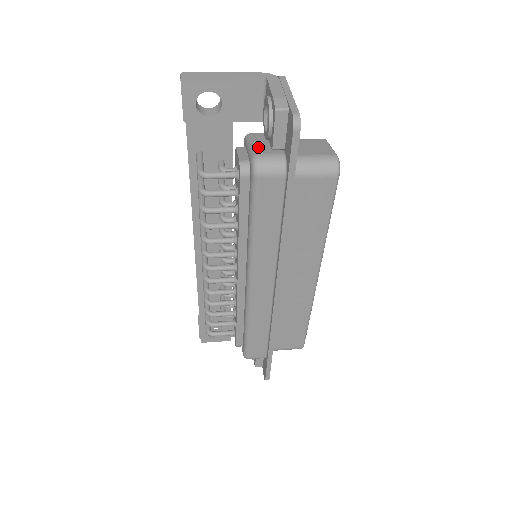
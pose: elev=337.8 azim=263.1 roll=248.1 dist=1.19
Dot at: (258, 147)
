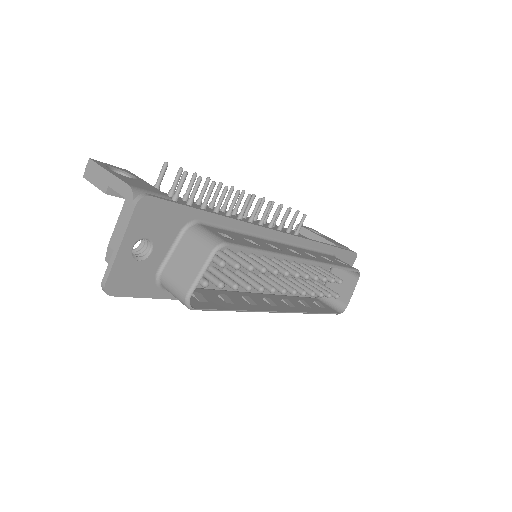
Dot at: occluded
